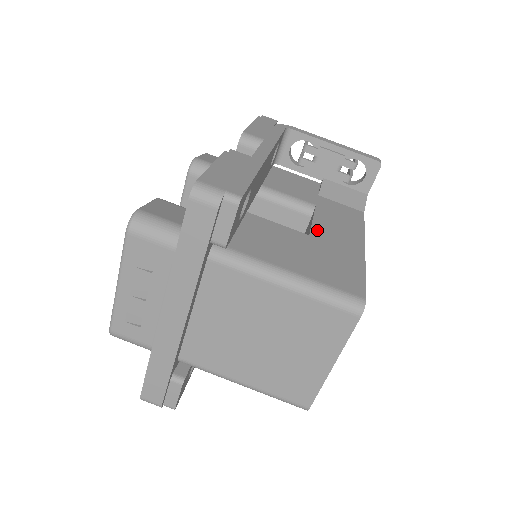
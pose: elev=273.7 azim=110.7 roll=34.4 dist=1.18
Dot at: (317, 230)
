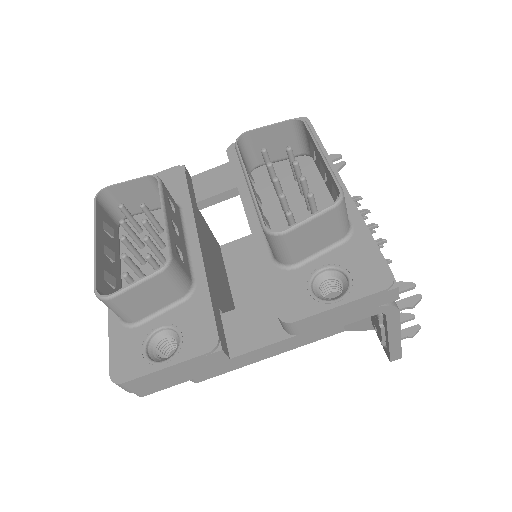
Dot at: occluded
